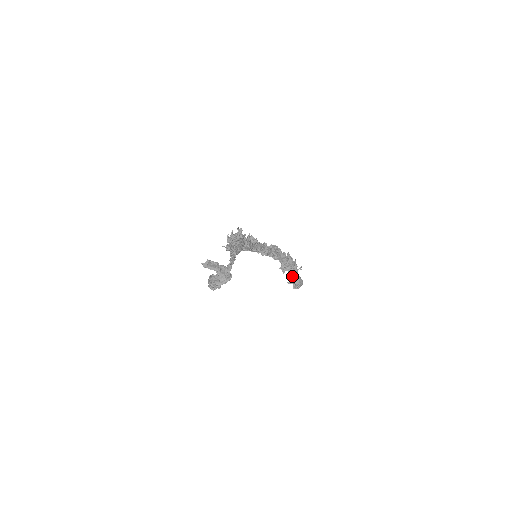
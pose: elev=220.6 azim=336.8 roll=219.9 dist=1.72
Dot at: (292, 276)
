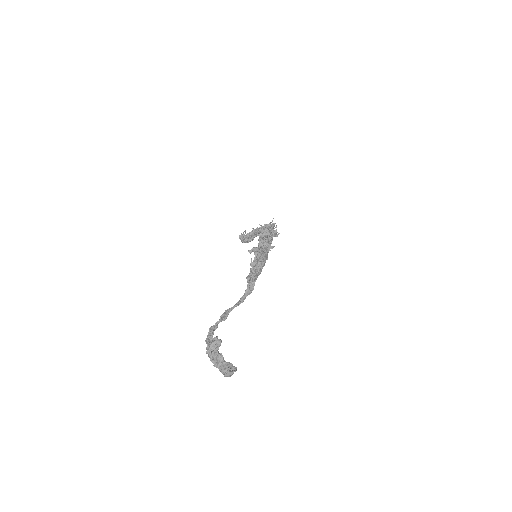
Dot at: (251, 237)
